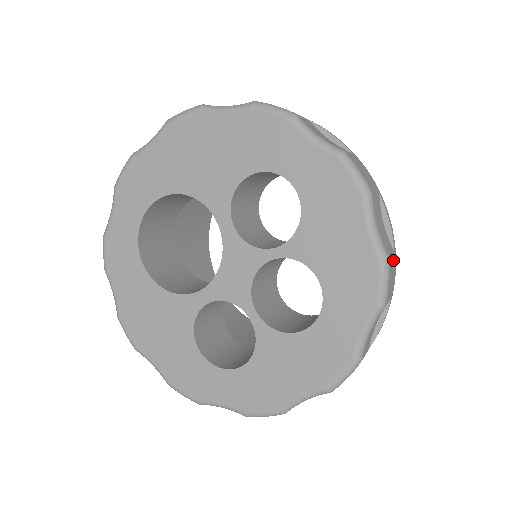
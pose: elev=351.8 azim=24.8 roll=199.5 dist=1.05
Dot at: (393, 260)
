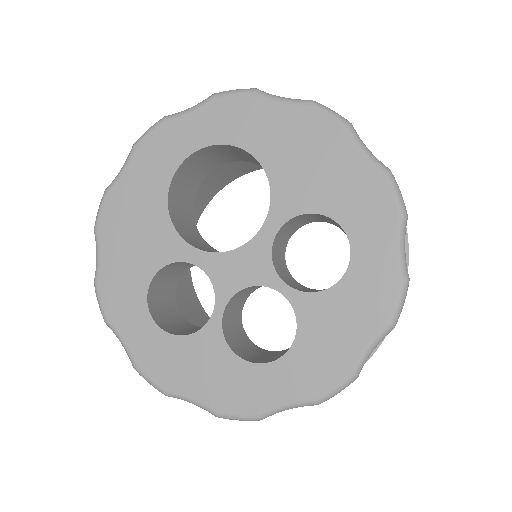
Dot at: occluded
